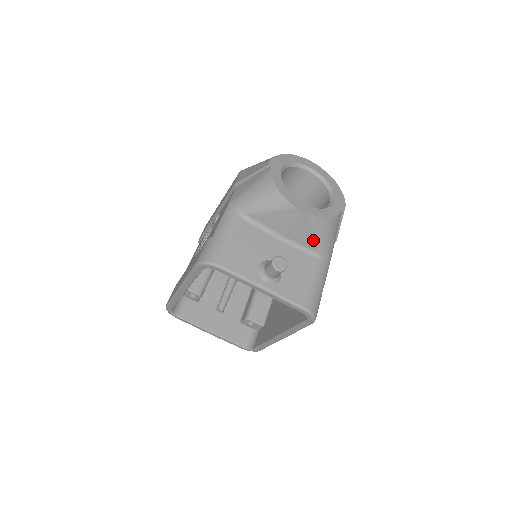
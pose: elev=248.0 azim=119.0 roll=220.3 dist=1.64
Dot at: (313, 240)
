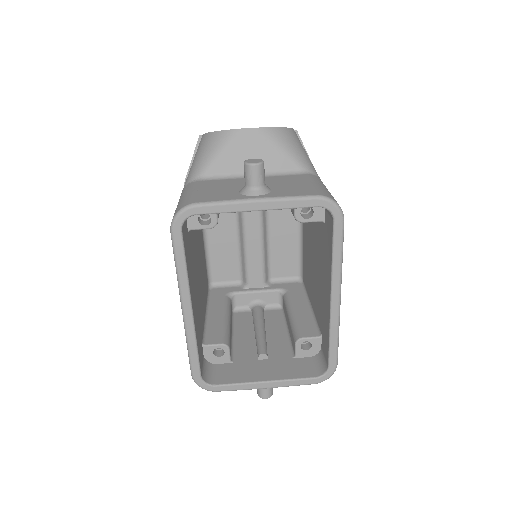
Dot at: (283, 157)
